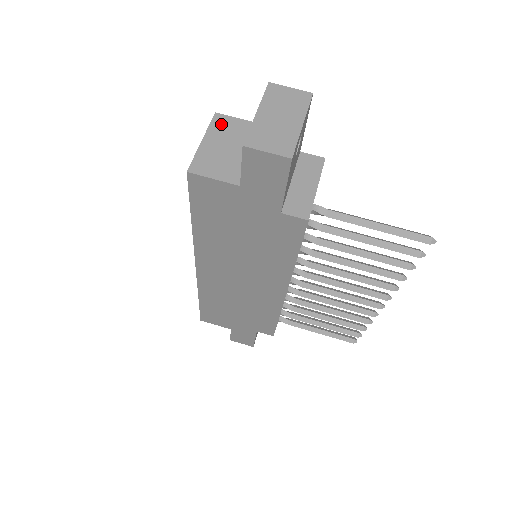
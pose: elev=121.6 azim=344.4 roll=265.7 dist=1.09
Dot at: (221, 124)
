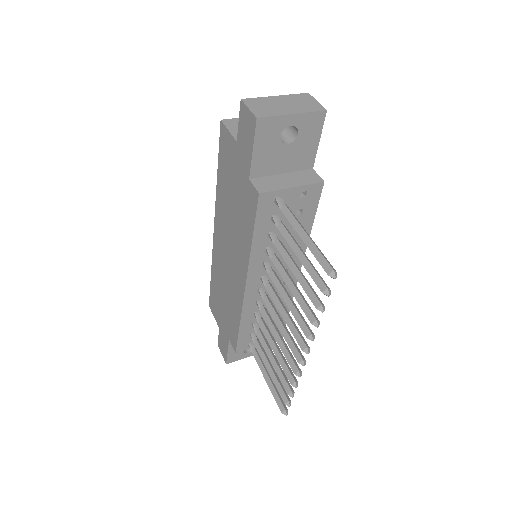
Dot at: occluded
